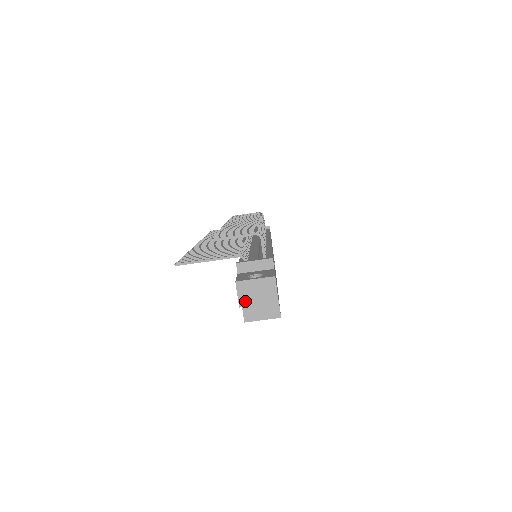
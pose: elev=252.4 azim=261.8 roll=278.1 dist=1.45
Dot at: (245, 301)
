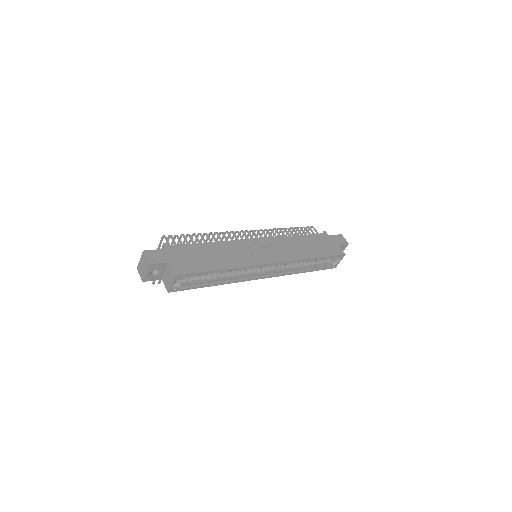
Dot at: (142, 276)
